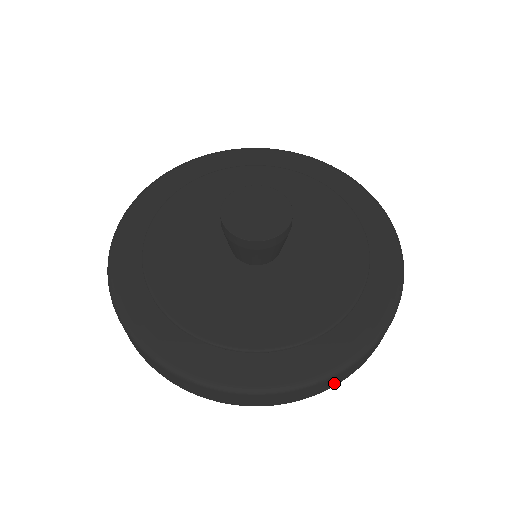
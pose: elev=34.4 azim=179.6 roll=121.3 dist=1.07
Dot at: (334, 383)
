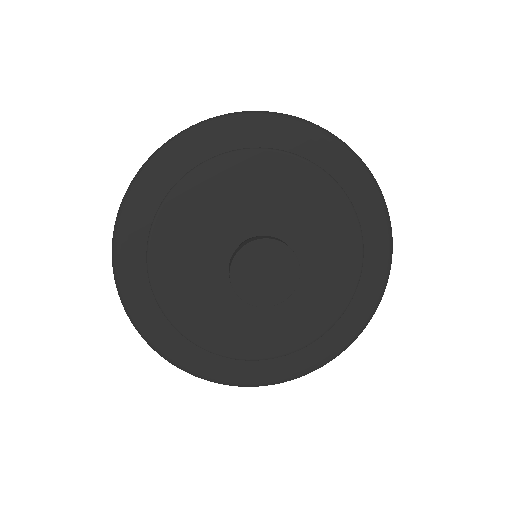
Dot at: occluded
